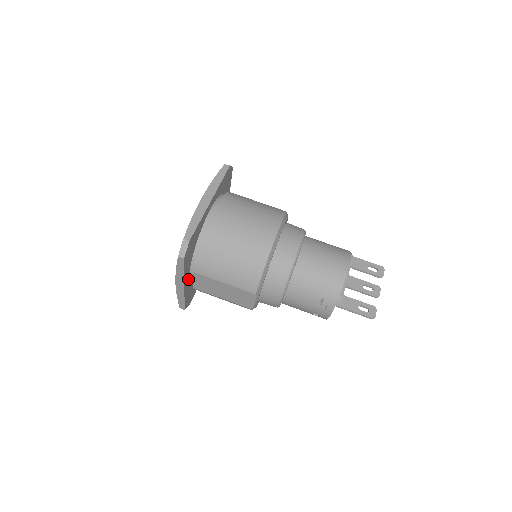
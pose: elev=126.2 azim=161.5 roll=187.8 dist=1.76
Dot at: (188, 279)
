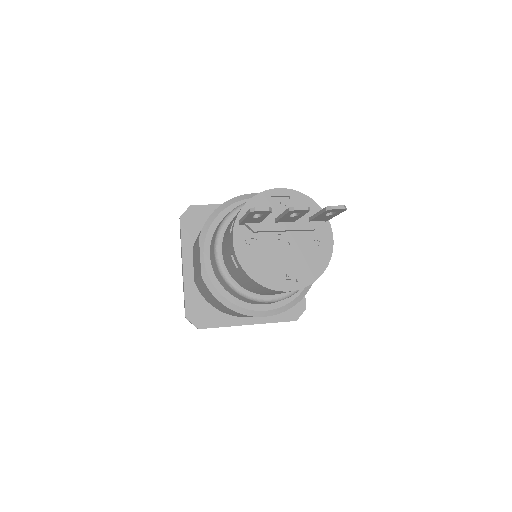
Dot at: (193, 268)
